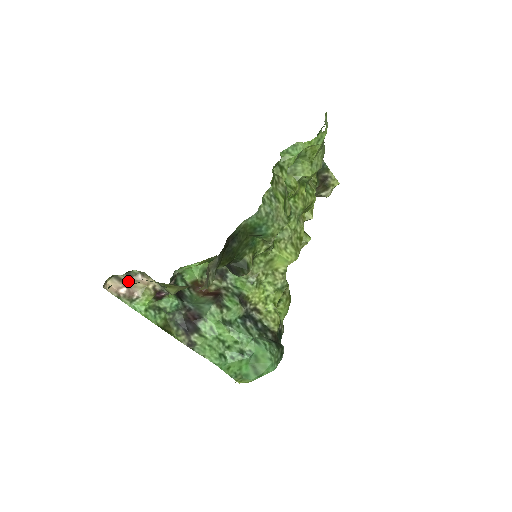
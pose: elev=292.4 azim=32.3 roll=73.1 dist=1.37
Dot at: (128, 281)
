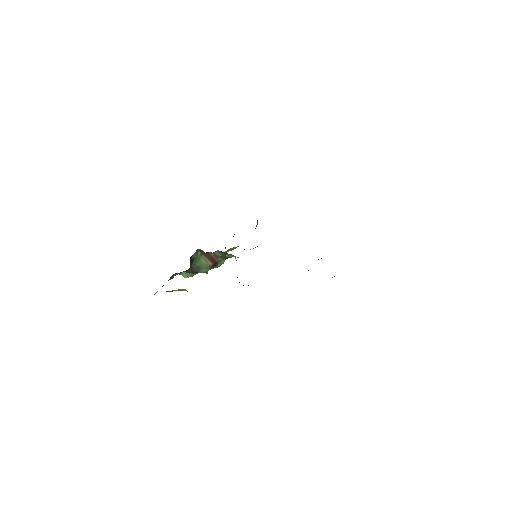
Dot at: (170, 291)
